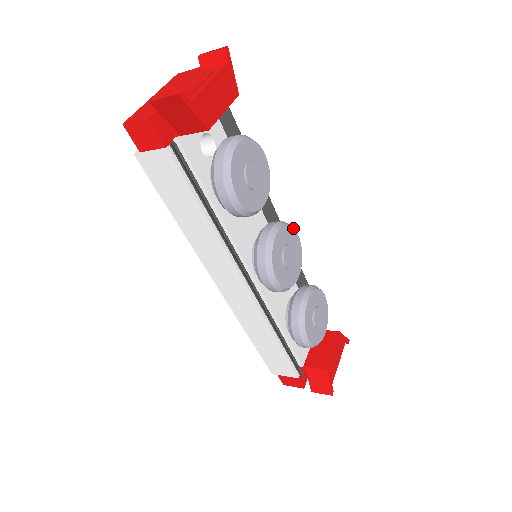
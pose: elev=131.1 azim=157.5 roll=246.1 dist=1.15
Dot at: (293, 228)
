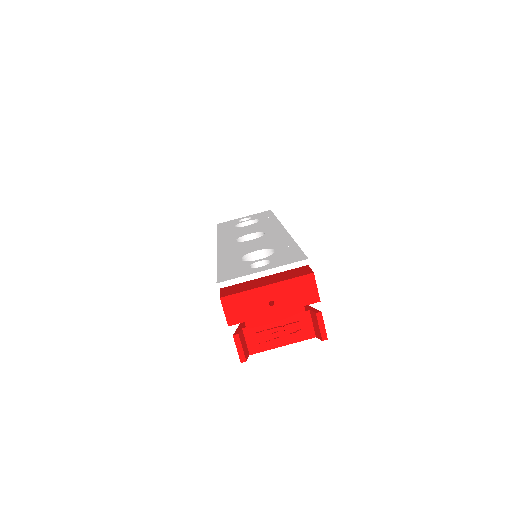
Dot at: occluded
